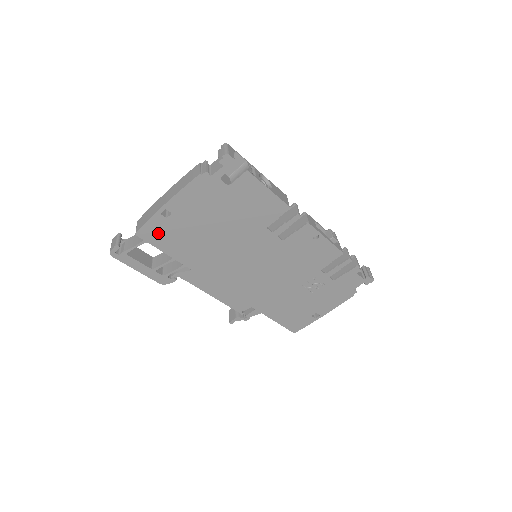
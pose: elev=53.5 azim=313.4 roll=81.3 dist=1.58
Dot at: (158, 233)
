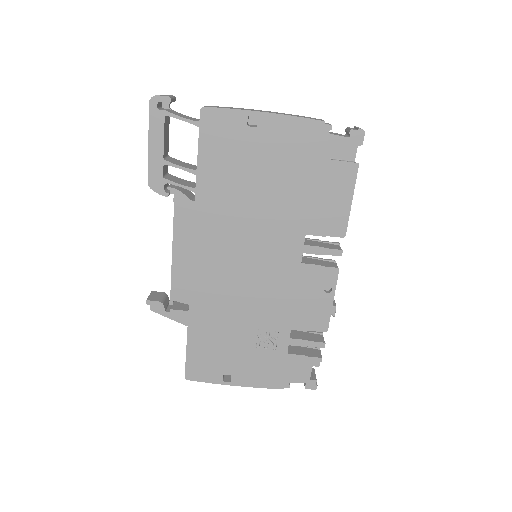
Dot at: (220, 131)
